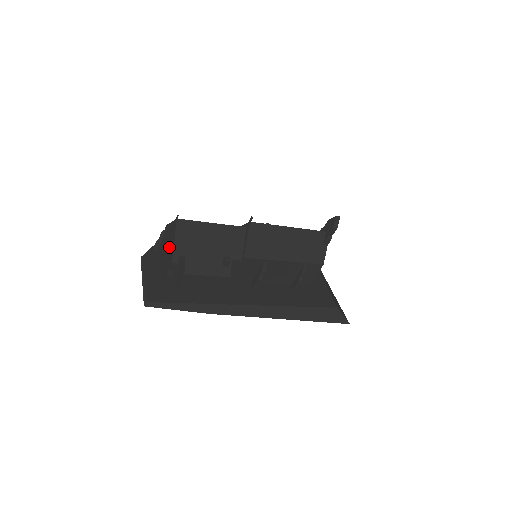
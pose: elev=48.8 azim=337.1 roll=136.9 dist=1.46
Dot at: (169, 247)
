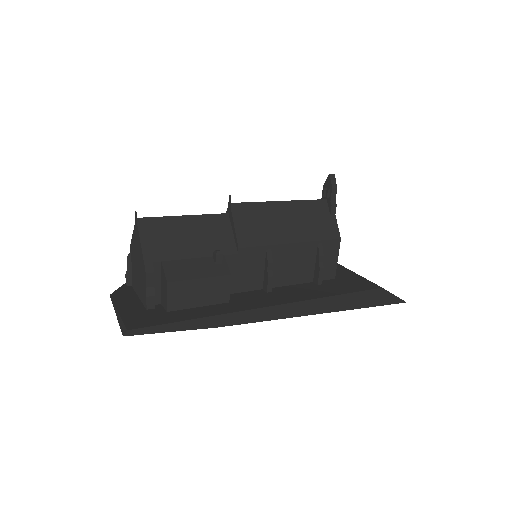
Dot at: (139, 261)
